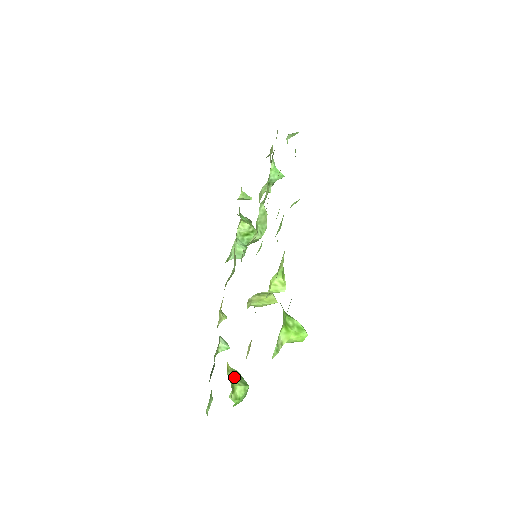
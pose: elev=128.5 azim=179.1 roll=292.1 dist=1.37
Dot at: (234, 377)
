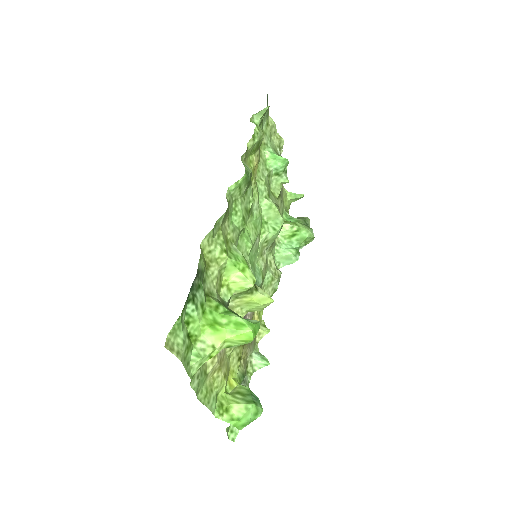
Dot at: (236, 395)
